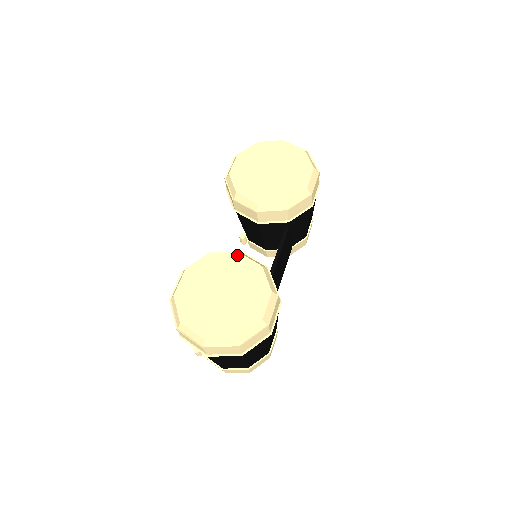
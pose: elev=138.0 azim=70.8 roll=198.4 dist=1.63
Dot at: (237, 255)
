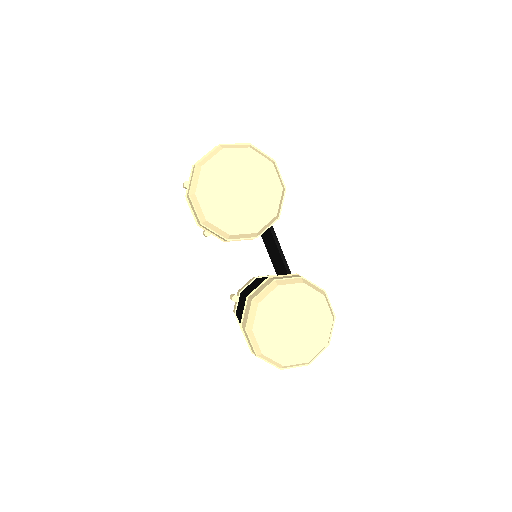
Dot at: (279, 289)
